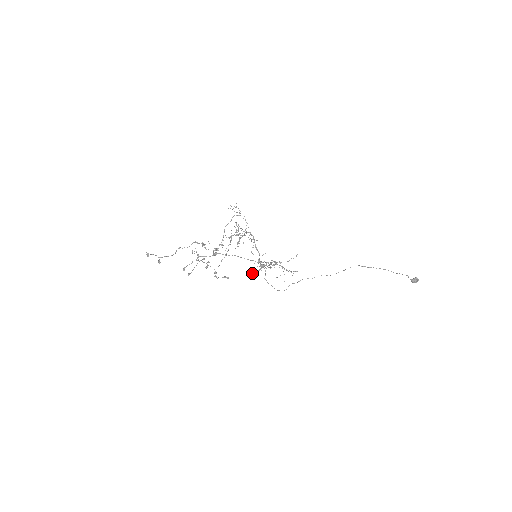
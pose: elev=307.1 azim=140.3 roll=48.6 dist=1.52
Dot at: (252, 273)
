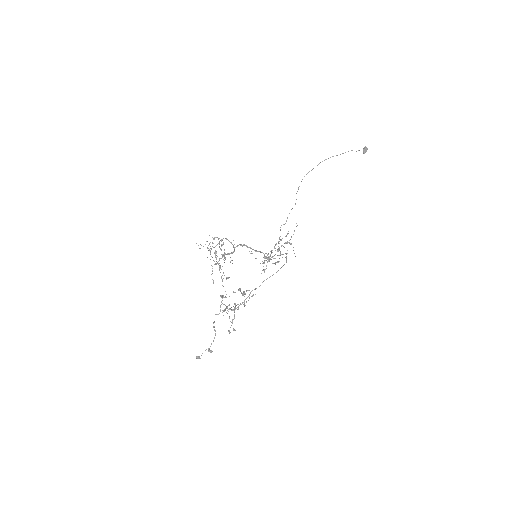
Dot at: occluded
